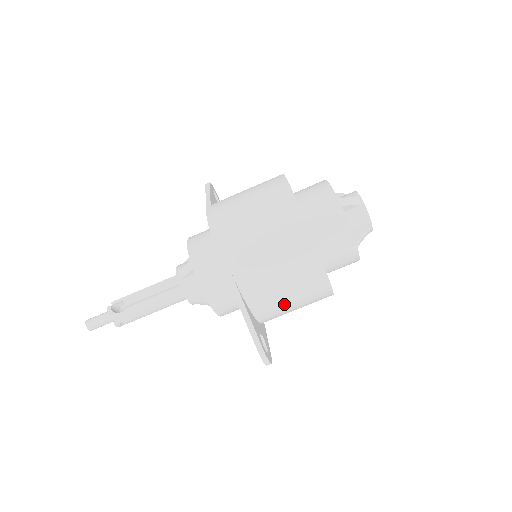
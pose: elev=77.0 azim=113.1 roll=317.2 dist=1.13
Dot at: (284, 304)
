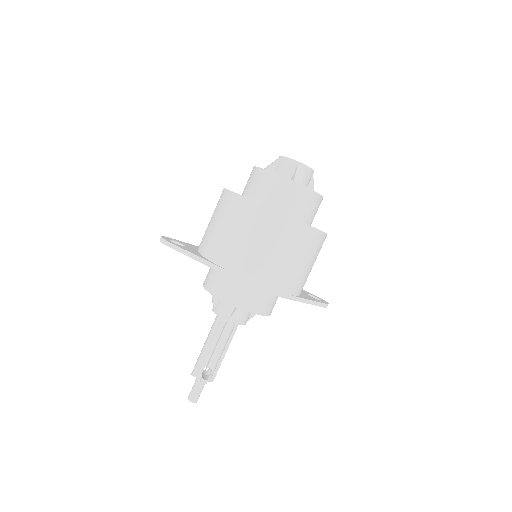
Dot at: occluded
